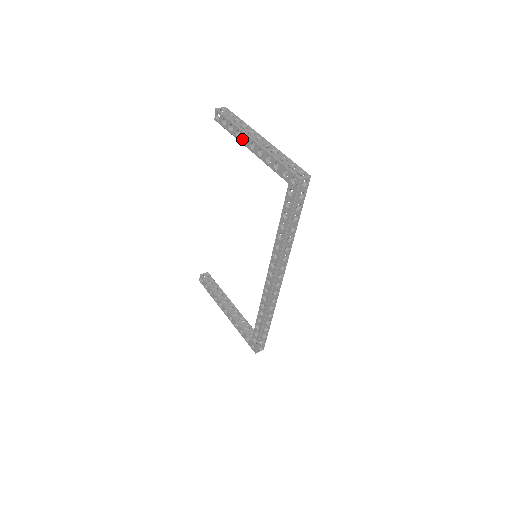
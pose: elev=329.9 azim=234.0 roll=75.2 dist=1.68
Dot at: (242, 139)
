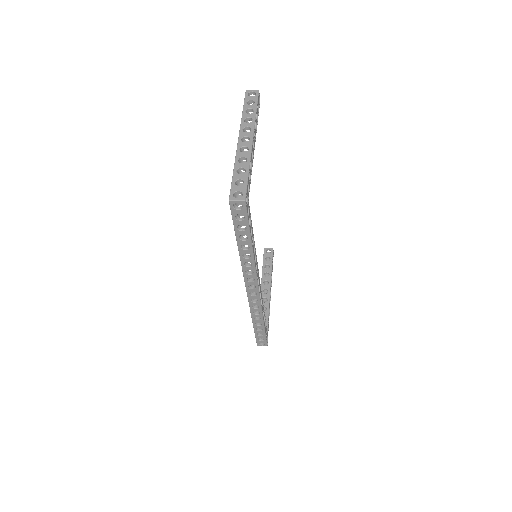
Dot at: occluded
